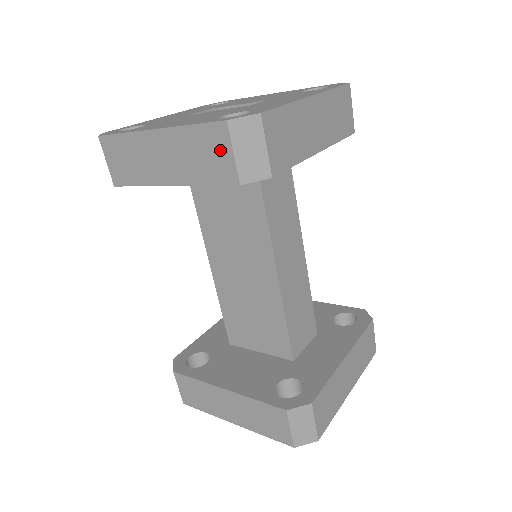
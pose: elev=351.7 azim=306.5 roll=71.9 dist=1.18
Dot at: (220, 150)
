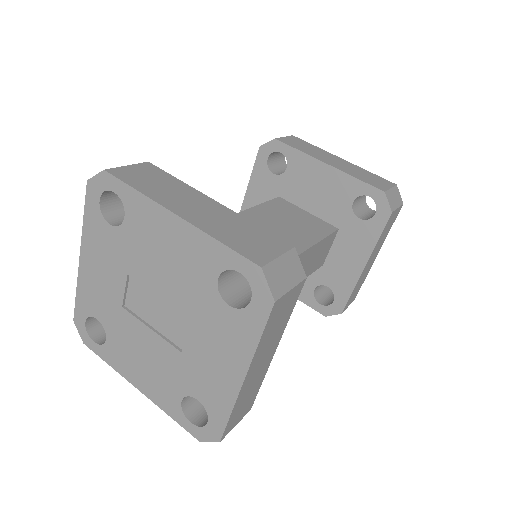
Dot at: occluded
